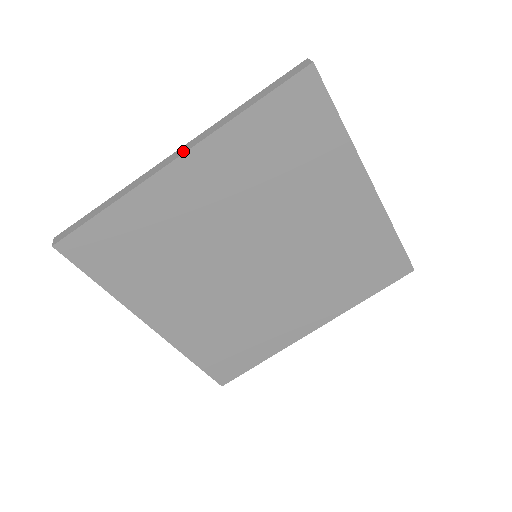
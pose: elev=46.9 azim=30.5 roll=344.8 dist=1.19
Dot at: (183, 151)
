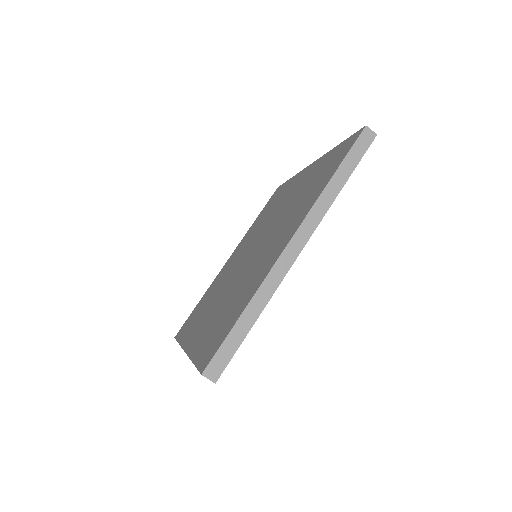
Dot at: (304, 240)
